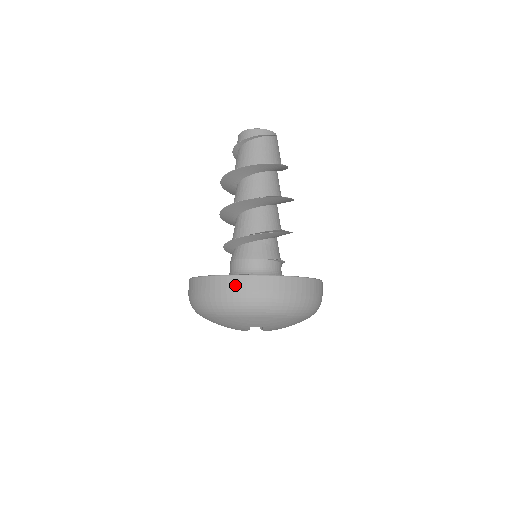
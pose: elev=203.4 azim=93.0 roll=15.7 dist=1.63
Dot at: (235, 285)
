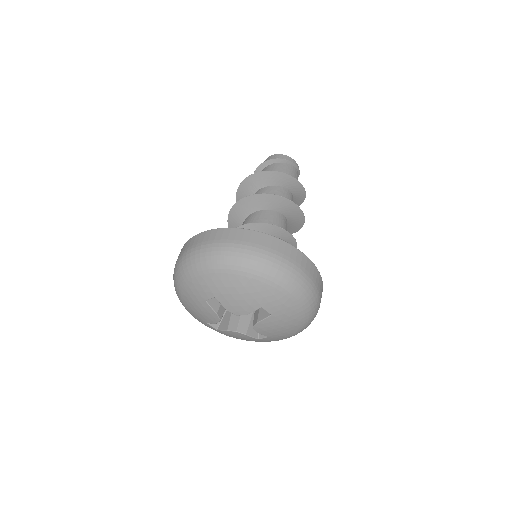
Dot at: (287, 251)
